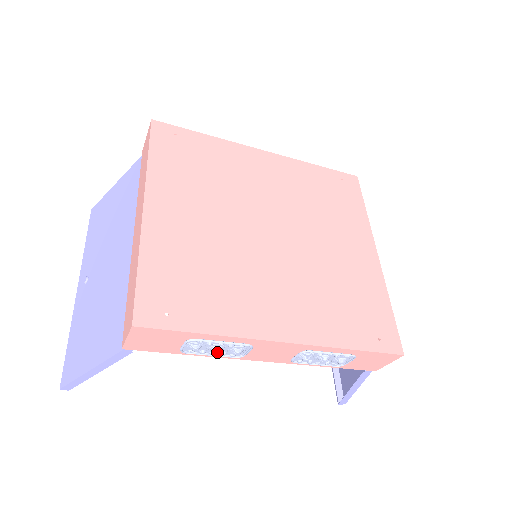
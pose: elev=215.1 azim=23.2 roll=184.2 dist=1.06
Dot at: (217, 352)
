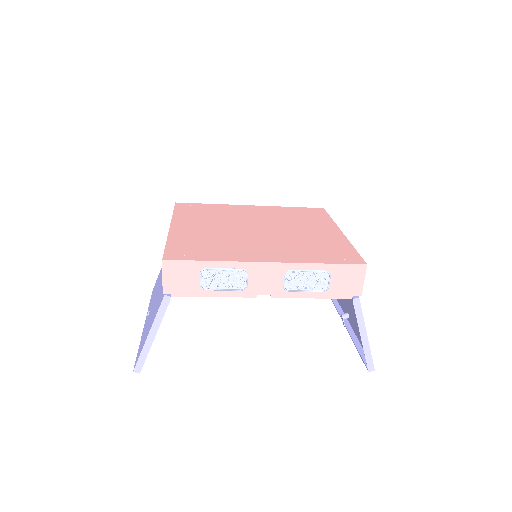
Dot at: (224, 281)
